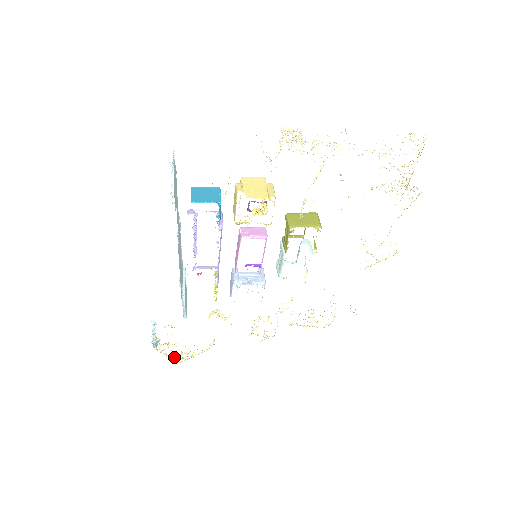
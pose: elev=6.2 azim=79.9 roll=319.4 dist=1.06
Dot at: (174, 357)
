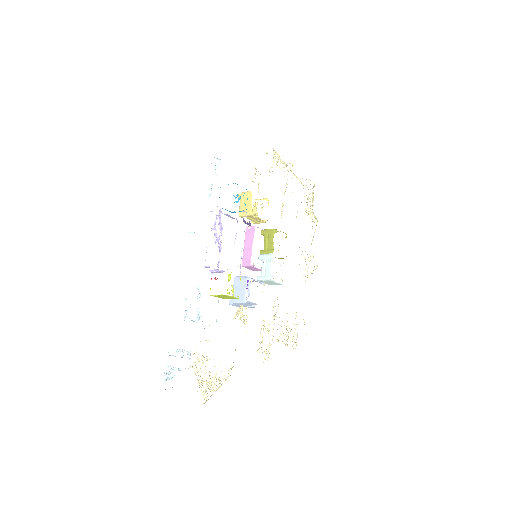
Dot at: occluded
